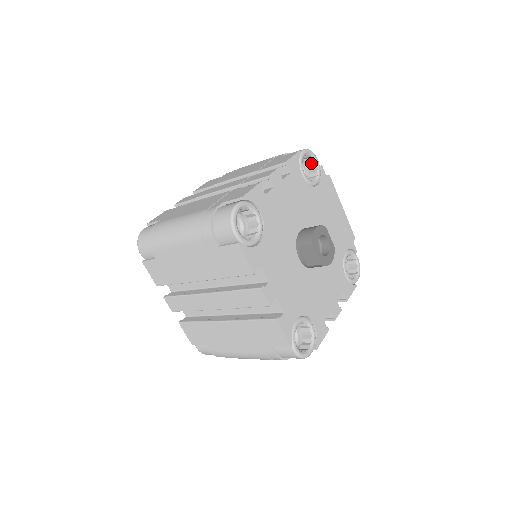
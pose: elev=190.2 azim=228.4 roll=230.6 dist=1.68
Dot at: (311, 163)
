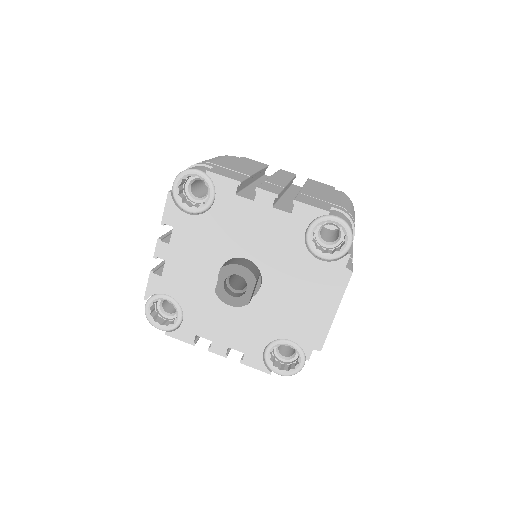
Dot at: occluded
